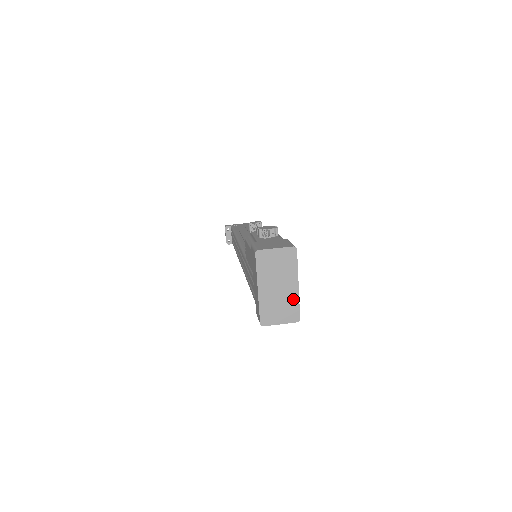
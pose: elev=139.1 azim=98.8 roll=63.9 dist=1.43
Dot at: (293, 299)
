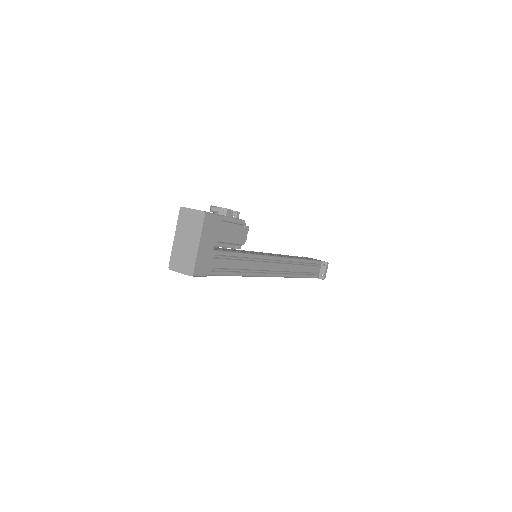
Dot at: (193, 255)
